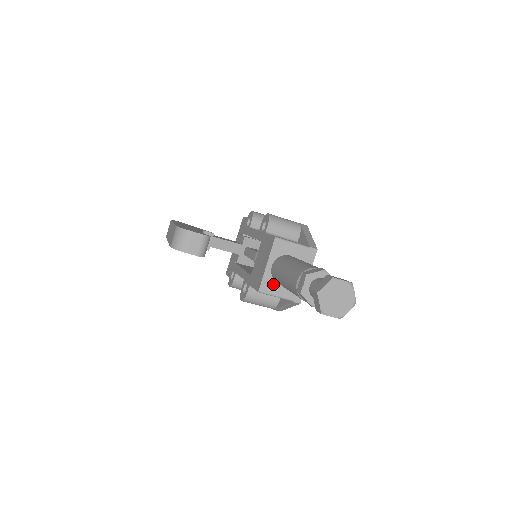
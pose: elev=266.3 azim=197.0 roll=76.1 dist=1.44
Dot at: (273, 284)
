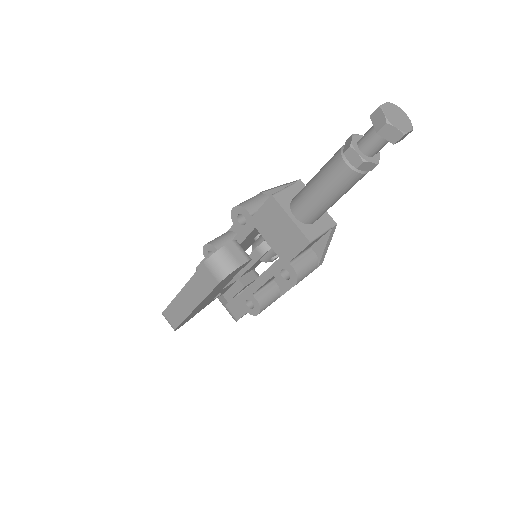
Dot at: (310, 228)
